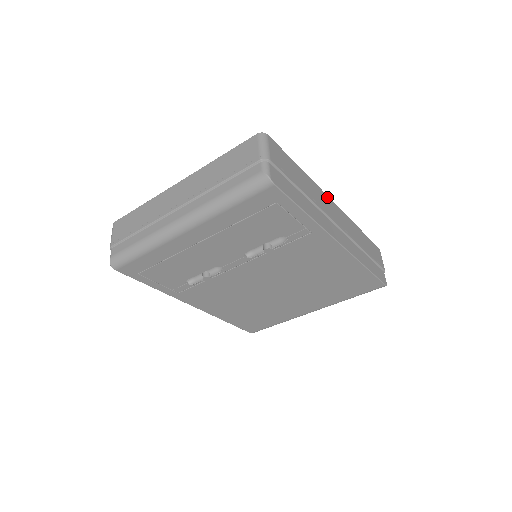
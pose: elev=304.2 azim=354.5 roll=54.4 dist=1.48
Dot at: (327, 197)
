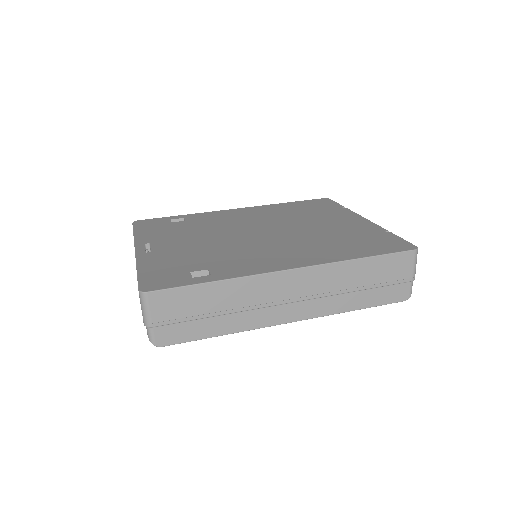
Dot at: (275, 275)
